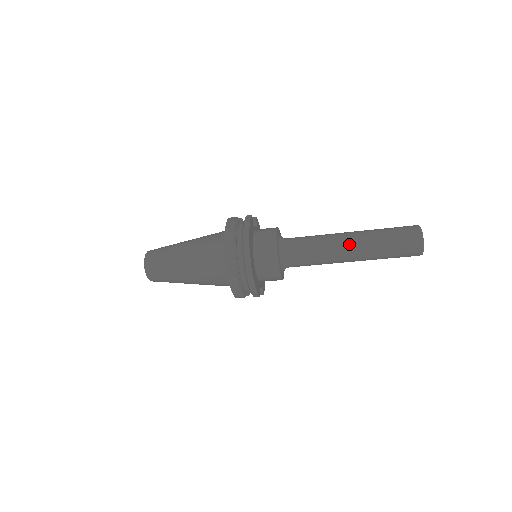
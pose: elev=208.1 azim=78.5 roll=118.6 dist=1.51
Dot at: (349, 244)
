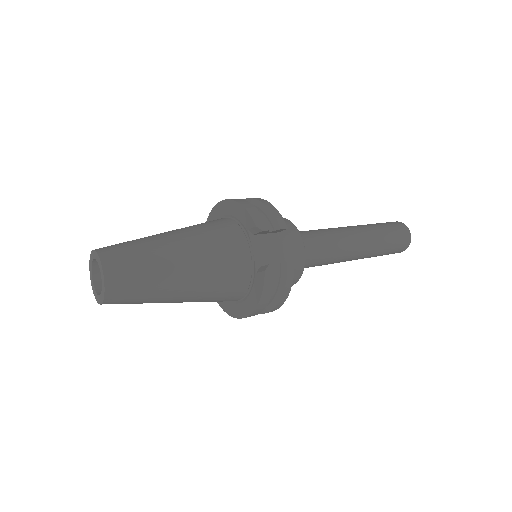
Dot at: occluded
